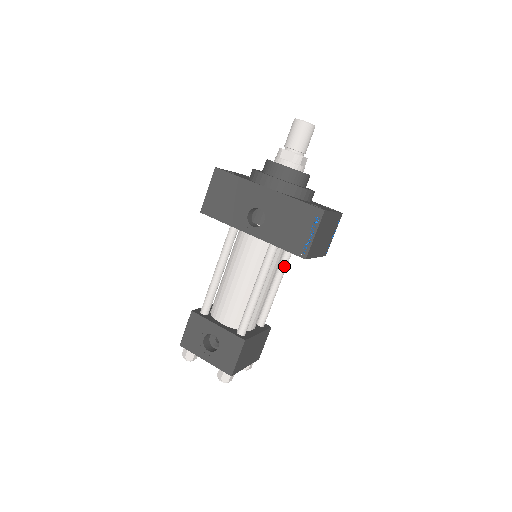
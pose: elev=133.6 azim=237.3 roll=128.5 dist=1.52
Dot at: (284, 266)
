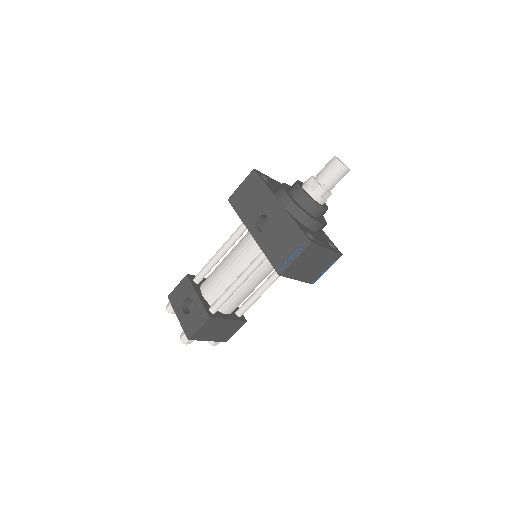
Dot at: (276, 276)
